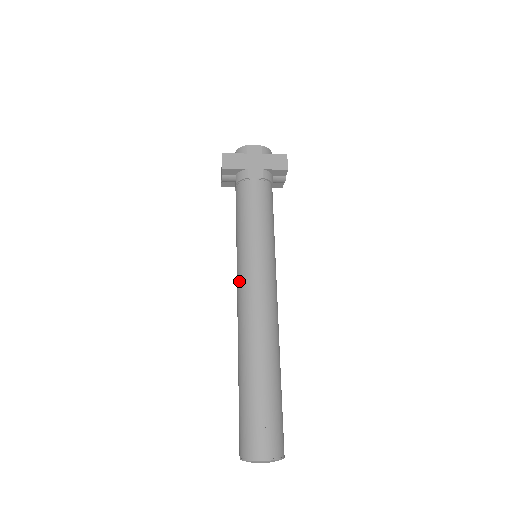
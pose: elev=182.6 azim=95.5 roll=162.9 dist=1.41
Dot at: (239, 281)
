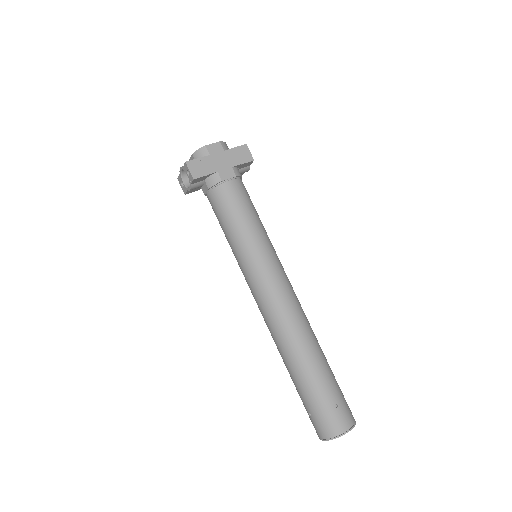
Dot at: (256, 288)
